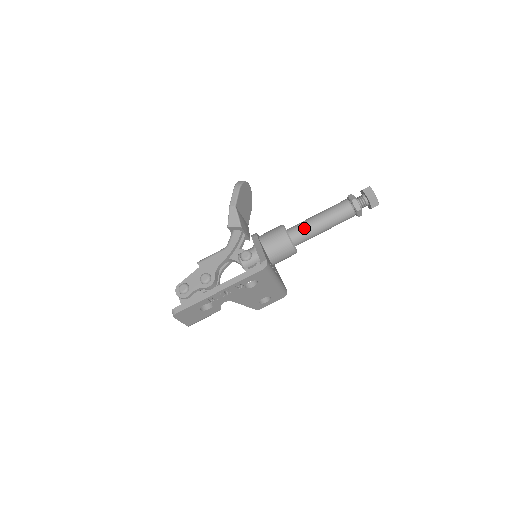
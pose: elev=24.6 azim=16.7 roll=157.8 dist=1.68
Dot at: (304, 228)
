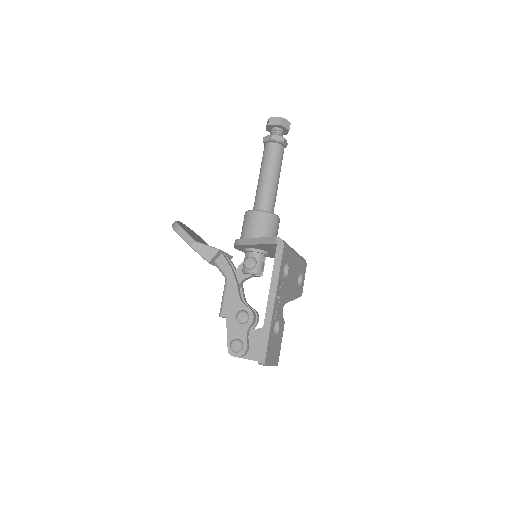
Dot at: (264, 195)
